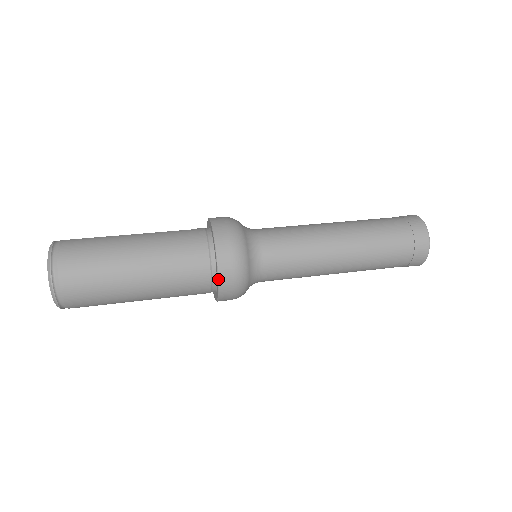
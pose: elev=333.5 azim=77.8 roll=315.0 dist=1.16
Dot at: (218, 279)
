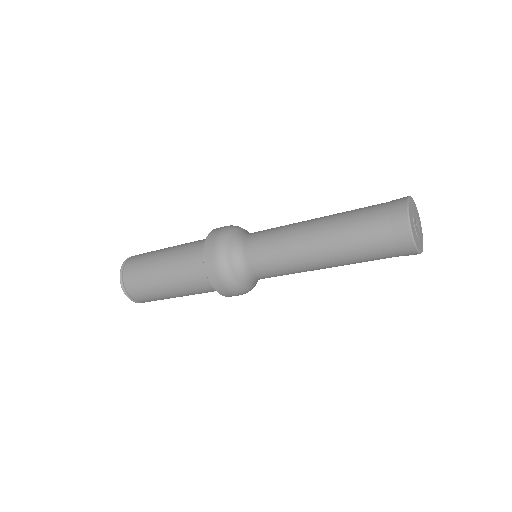
Dot at: (213, 230)
